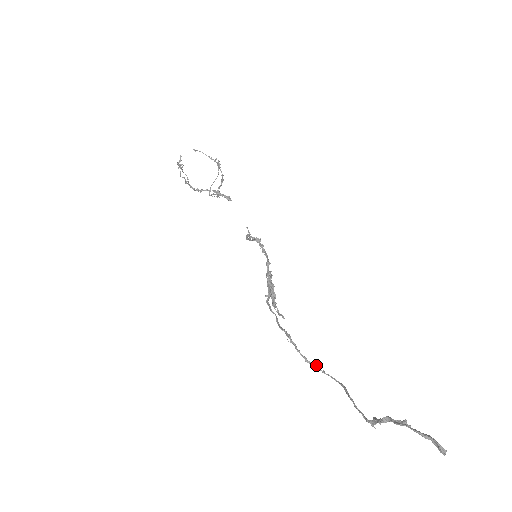
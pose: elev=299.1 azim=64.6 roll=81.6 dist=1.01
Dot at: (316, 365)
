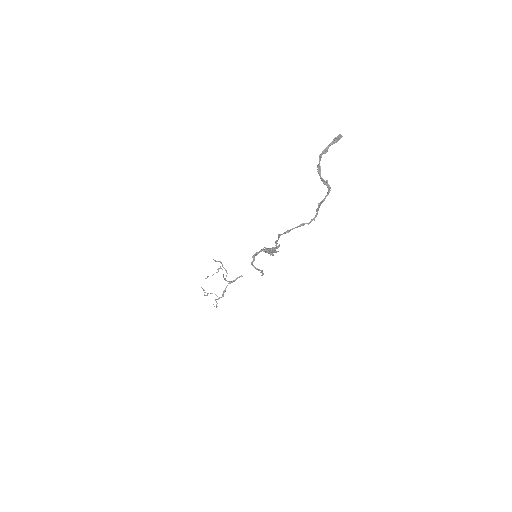
Dot at: (301, 224)
